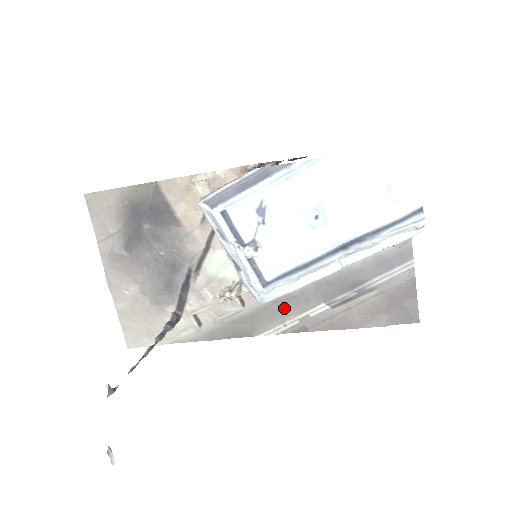
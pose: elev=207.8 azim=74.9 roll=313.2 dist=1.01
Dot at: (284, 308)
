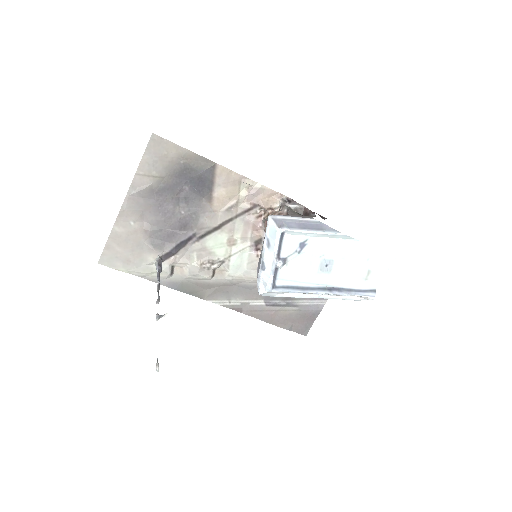
Dot at: (237, 291)
